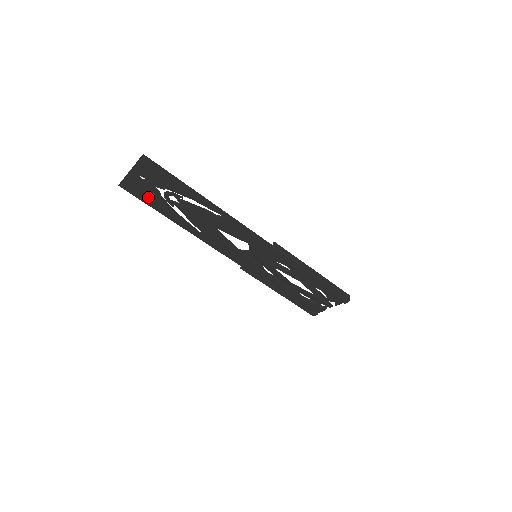
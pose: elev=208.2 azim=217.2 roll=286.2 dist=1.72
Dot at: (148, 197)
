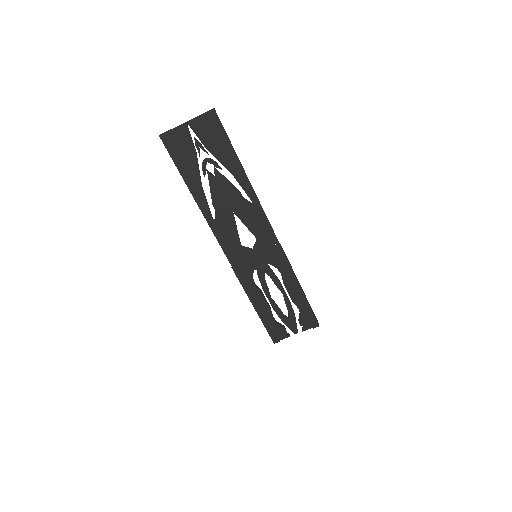
Dot at: (184, 158)
